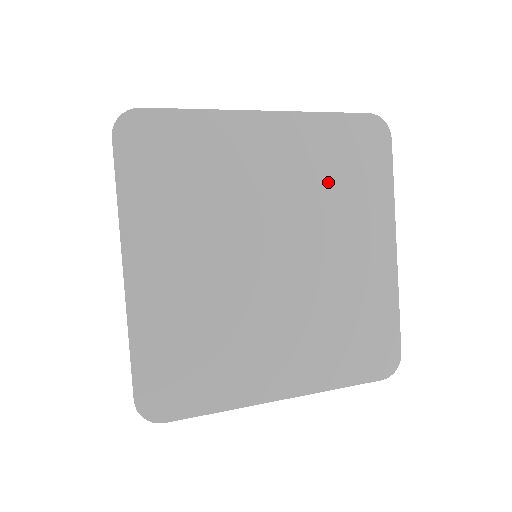
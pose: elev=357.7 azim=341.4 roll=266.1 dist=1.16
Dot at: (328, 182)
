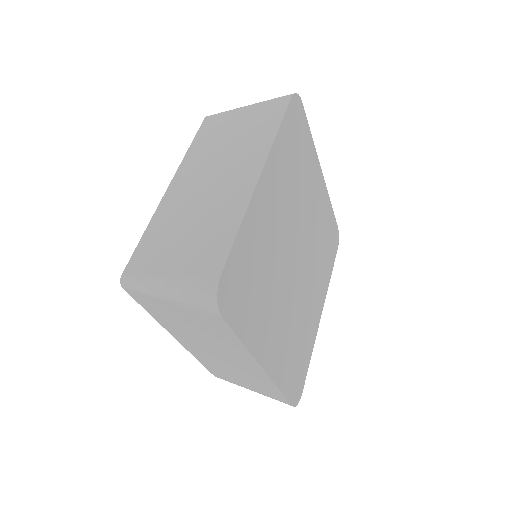
Dot at: (321, 242)
